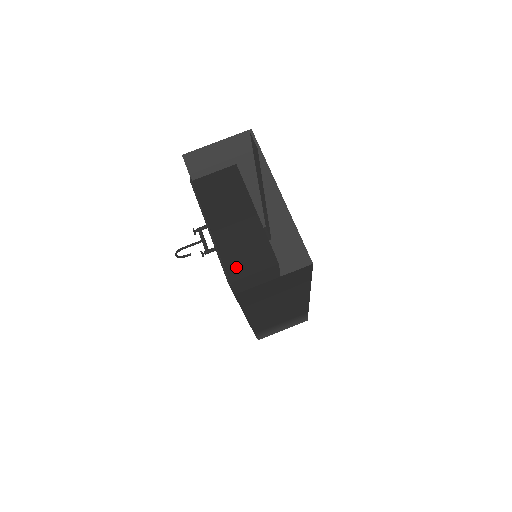
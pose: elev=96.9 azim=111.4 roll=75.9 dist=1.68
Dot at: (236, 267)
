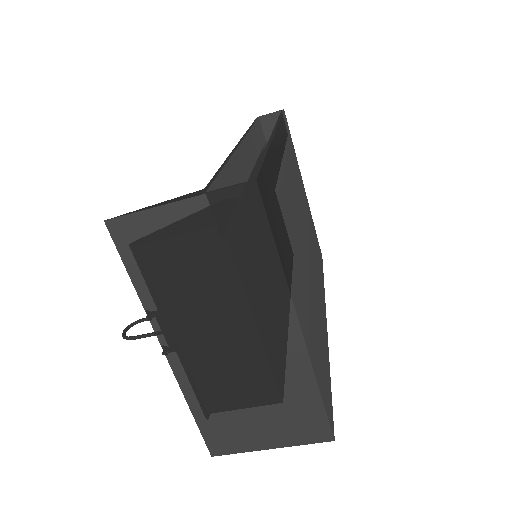
Dot at: (215, 426)
